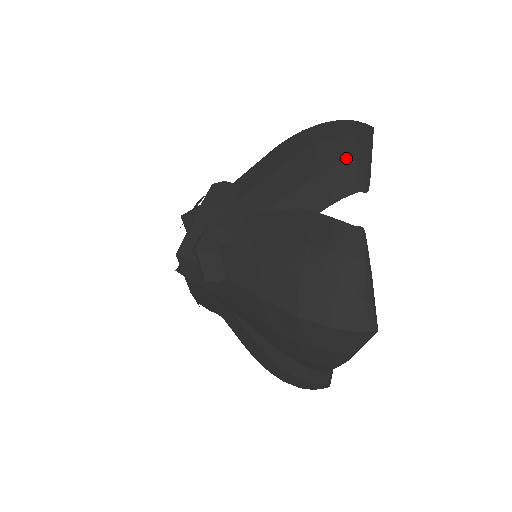
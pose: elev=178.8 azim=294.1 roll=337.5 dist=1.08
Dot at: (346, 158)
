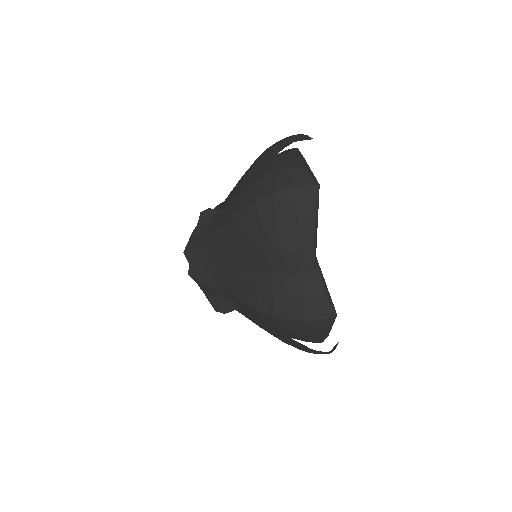
Dot at: (285, 139)
